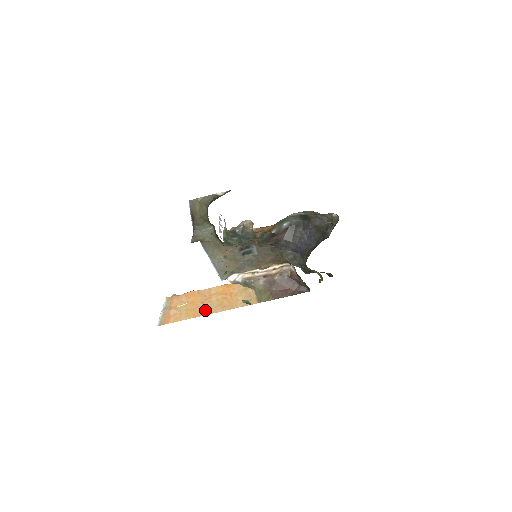
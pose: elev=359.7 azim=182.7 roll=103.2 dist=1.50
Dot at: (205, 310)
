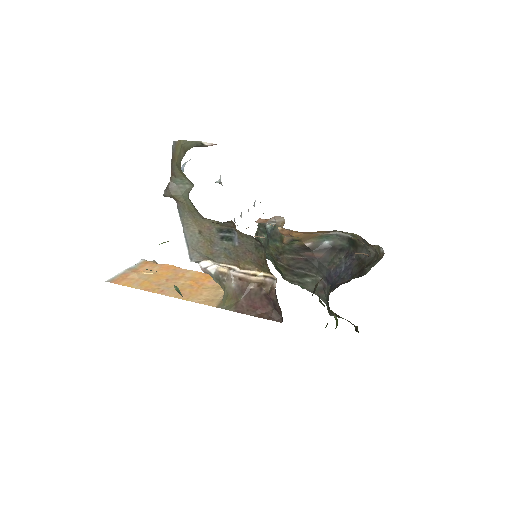
Dot at: (161, 288)
